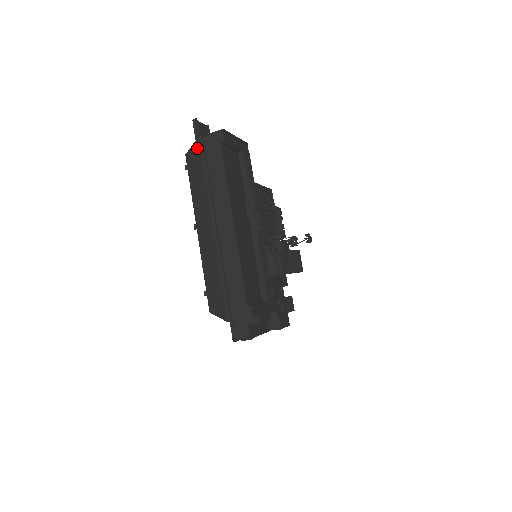
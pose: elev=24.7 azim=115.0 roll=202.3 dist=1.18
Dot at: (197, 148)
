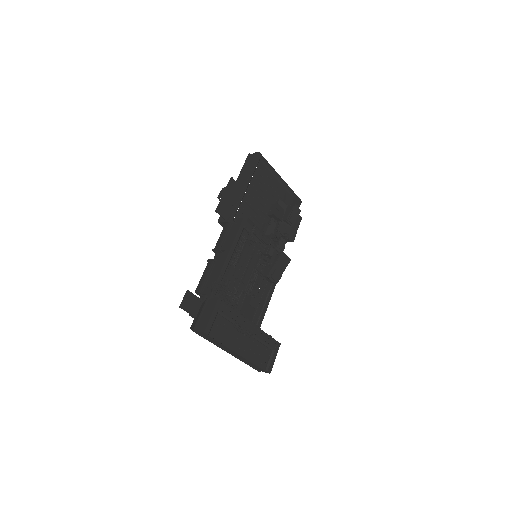
Dot at: occluded
